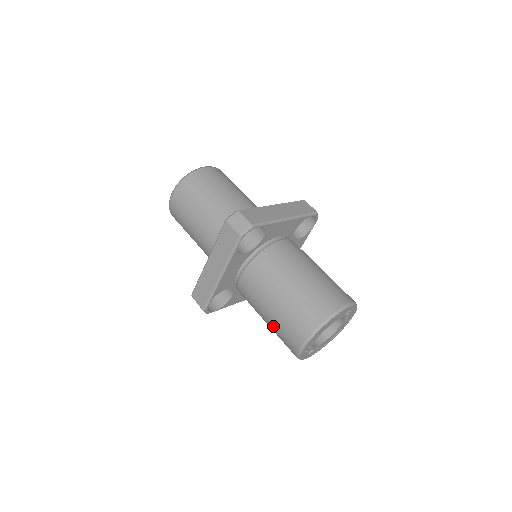
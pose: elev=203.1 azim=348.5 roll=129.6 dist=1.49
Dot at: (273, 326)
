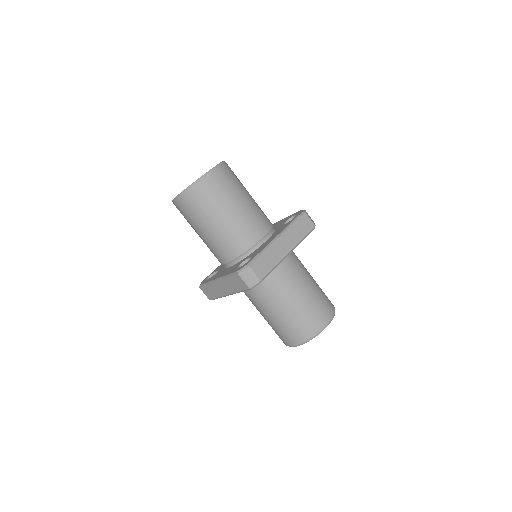
Dot at: (268, 323)
